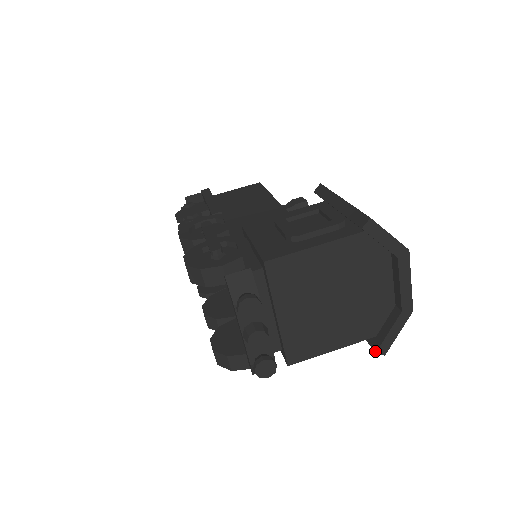
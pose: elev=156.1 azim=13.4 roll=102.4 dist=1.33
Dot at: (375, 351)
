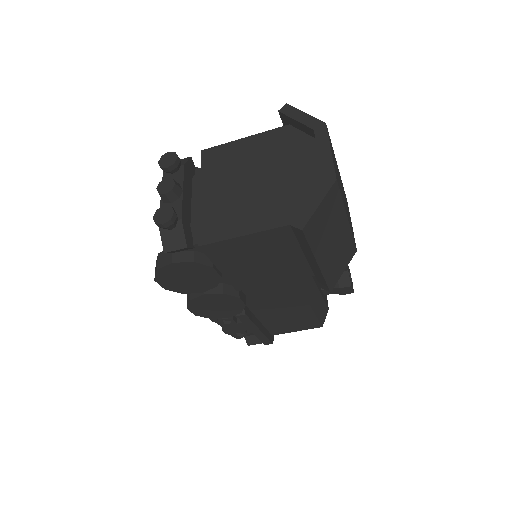
Dot at: (291, 225)
